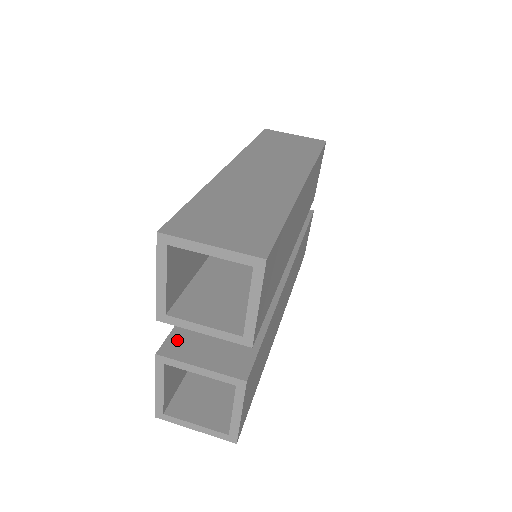
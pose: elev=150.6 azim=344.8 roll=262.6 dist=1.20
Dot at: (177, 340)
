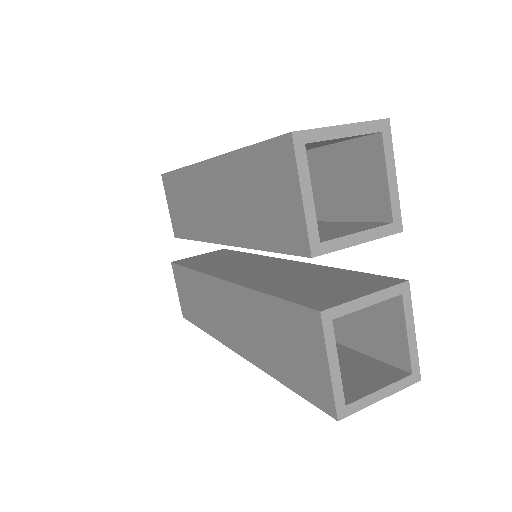
Dot at: (313, 301)
